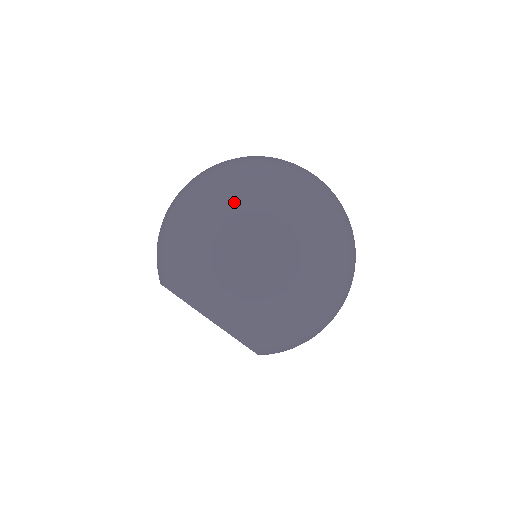
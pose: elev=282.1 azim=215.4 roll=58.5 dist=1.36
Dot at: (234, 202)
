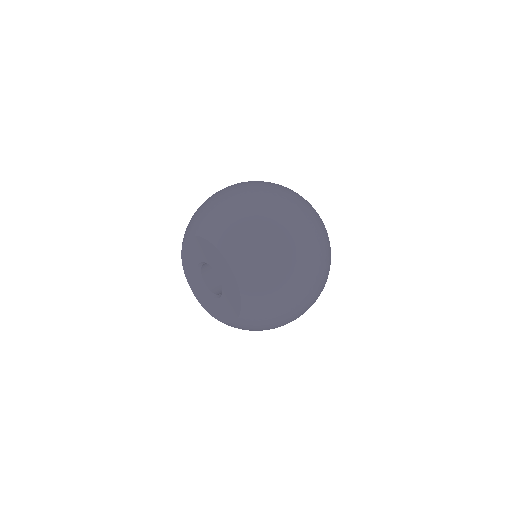
Dot at: (244, 182)
